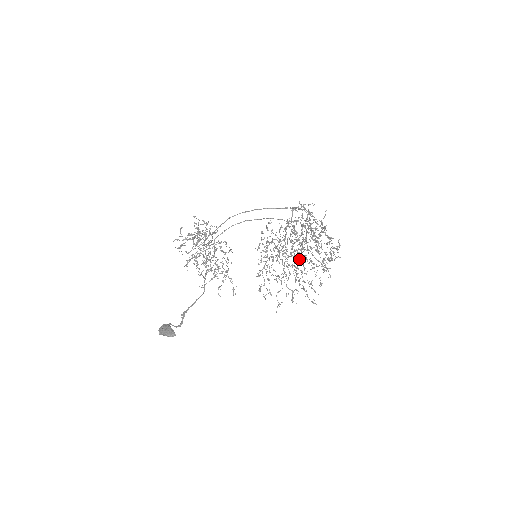
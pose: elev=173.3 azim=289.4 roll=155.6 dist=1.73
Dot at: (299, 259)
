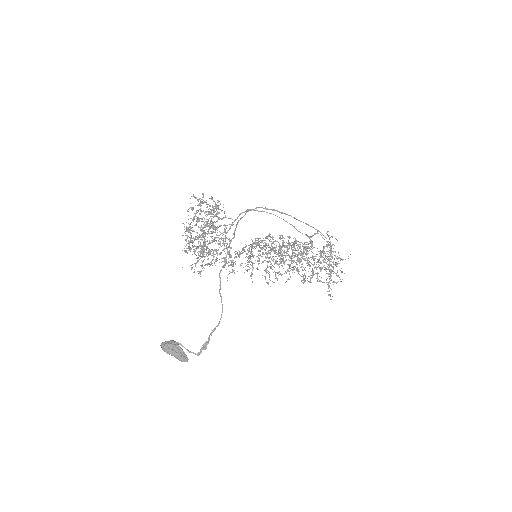
Dot at: occluded
